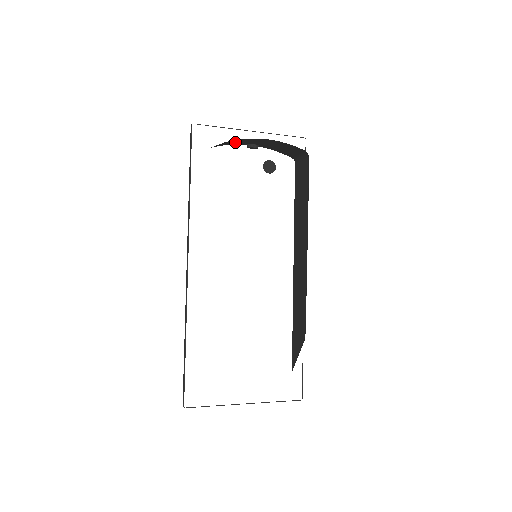
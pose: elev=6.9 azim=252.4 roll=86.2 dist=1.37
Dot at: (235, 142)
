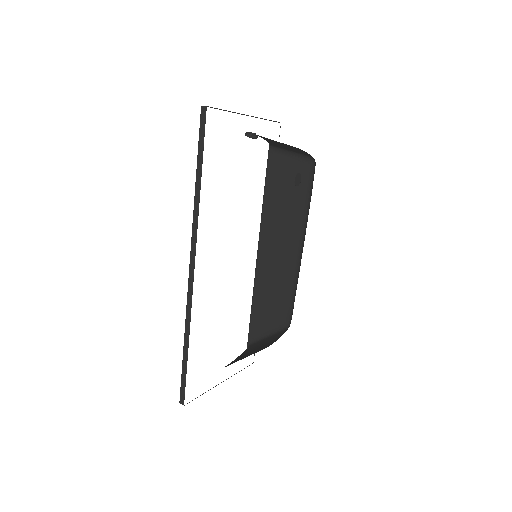
Dot at: occluded
